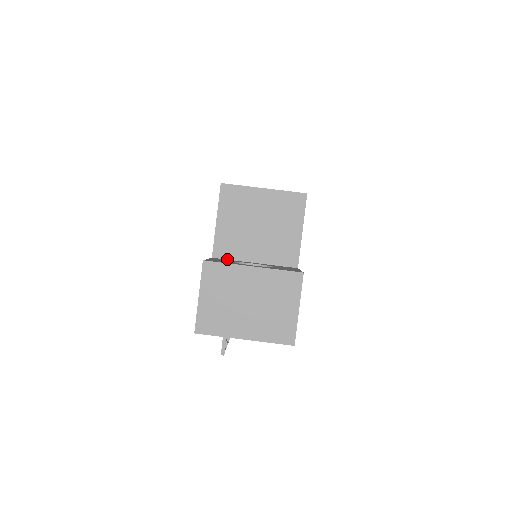
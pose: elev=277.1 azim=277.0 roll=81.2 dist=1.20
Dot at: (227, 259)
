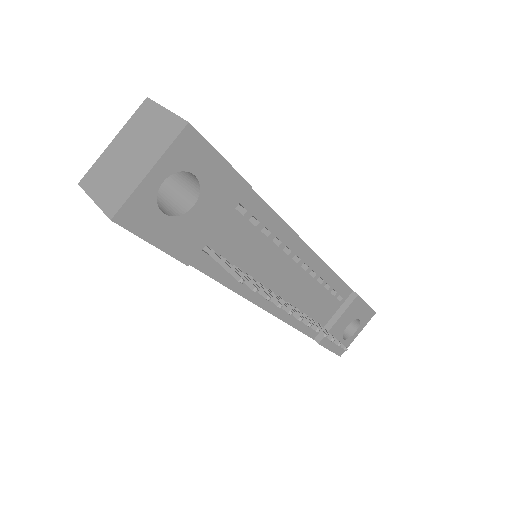
Dot at: occluded
